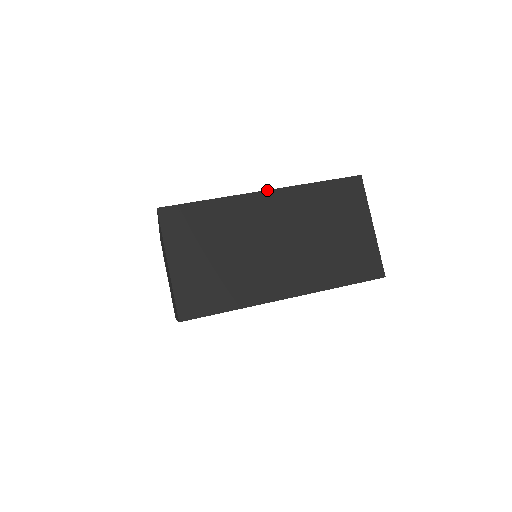
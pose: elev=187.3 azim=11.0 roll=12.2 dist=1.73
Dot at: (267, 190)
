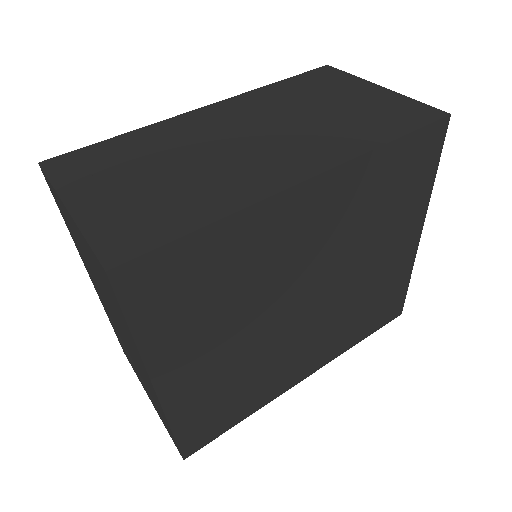
Dot at: (206, 106)
